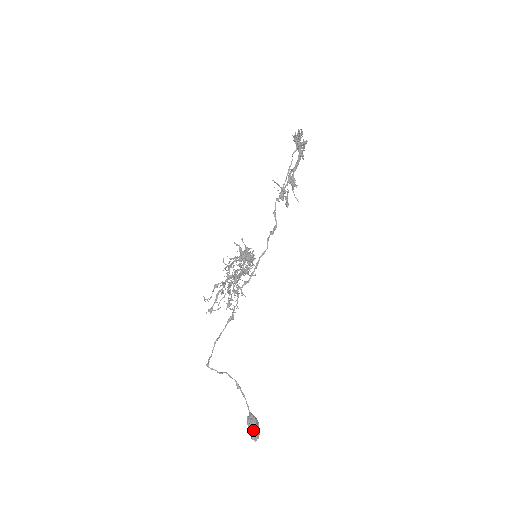
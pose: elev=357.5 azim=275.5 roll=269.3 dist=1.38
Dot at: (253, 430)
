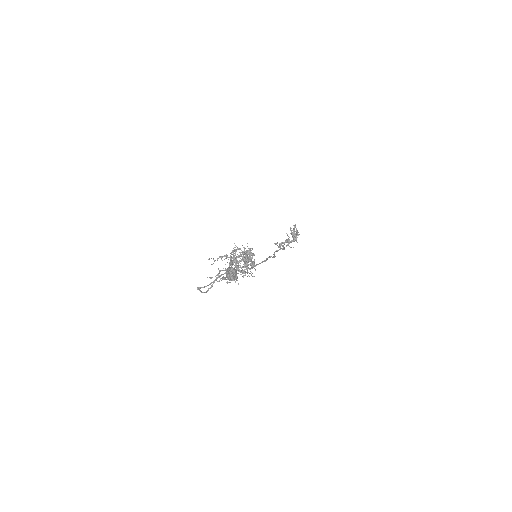
Dot at: occluded
